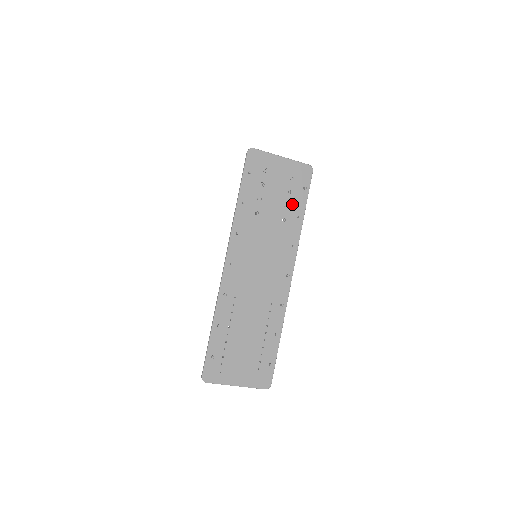
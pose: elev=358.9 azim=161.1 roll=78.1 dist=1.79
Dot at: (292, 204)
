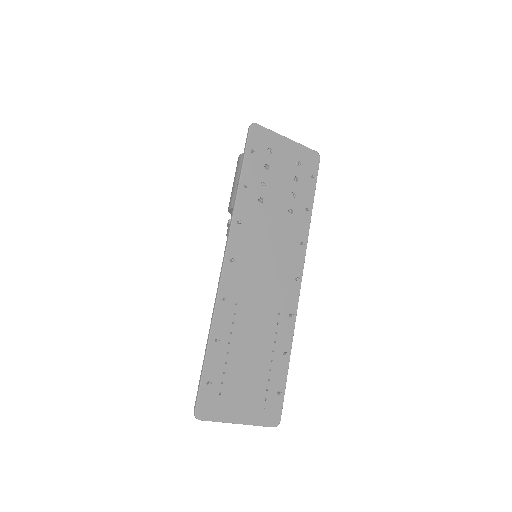
Dot at: (299, 194)
